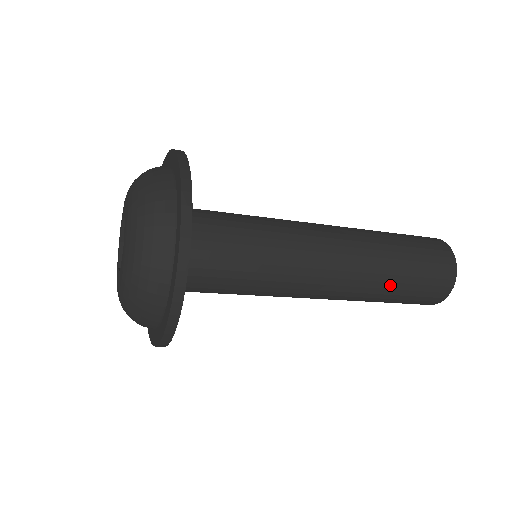
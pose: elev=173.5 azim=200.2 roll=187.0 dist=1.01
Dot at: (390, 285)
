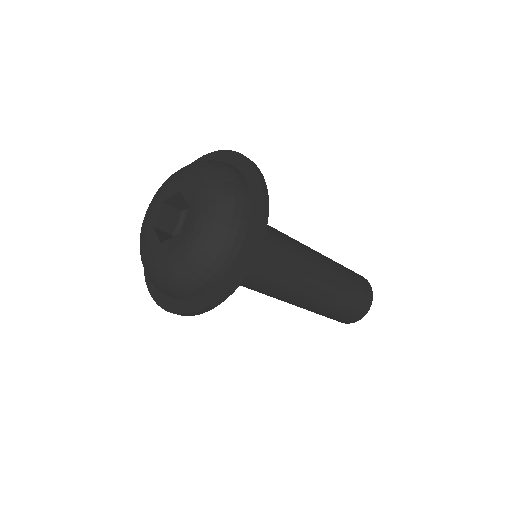
Dot at: (343, 288)
